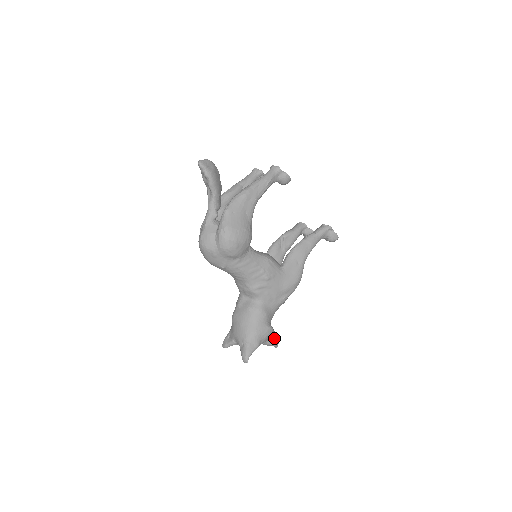
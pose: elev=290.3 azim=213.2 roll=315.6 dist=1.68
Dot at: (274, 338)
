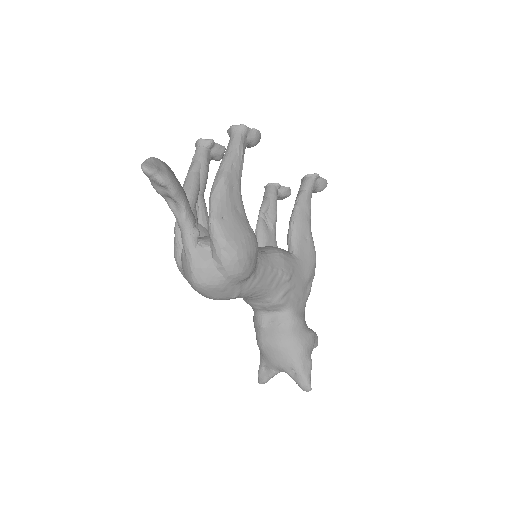
Dot at: occluded
